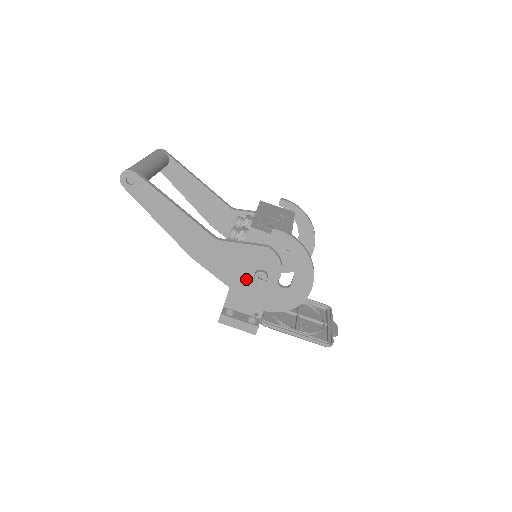
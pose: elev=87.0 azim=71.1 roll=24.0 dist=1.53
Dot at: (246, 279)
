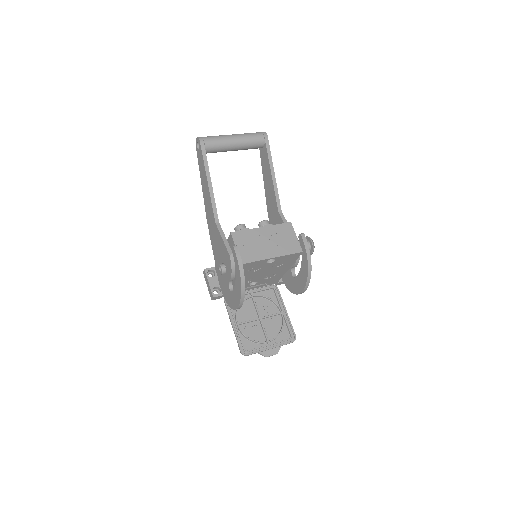
Dot at: (220, 262)
